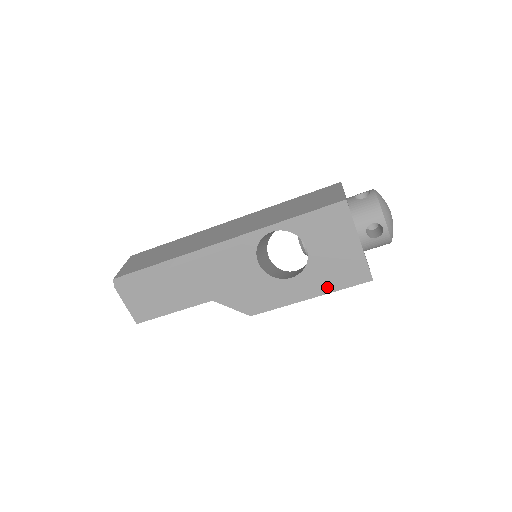
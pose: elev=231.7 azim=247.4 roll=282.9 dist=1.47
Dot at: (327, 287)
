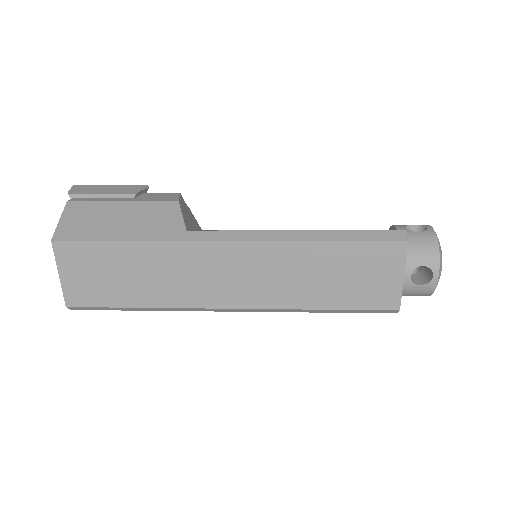
Dot at: occluded
